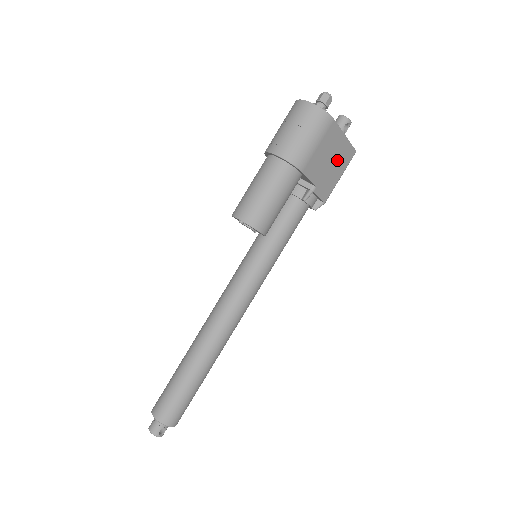
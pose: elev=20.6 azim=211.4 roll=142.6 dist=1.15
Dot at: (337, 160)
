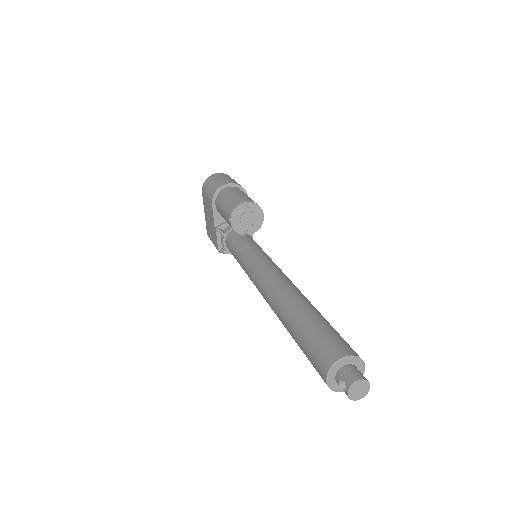
Dot at: occluded
